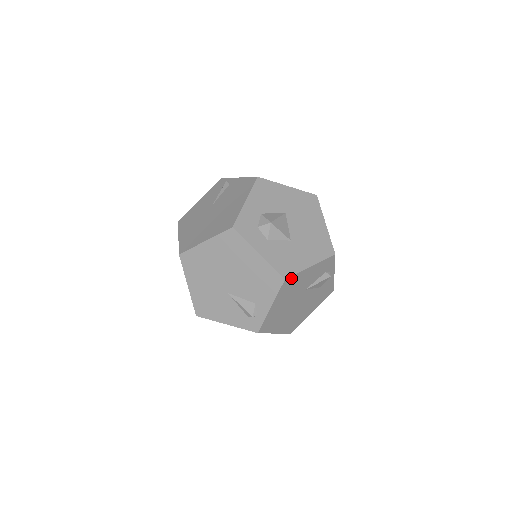
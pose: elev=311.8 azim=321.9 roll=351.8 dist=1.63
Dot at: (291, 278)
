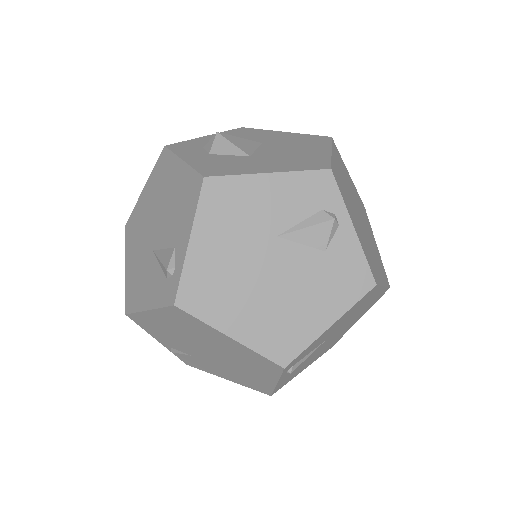
Dot at: (221, 182)
